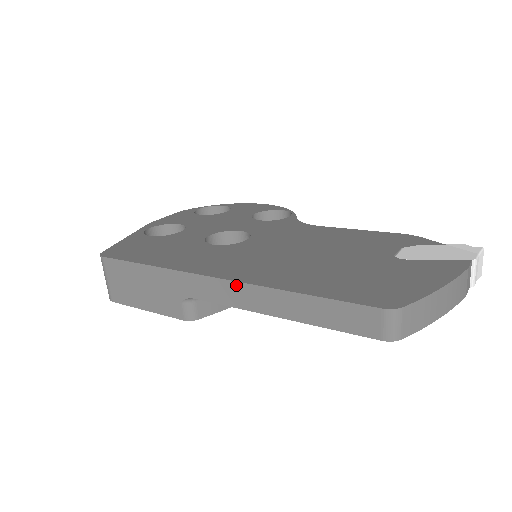
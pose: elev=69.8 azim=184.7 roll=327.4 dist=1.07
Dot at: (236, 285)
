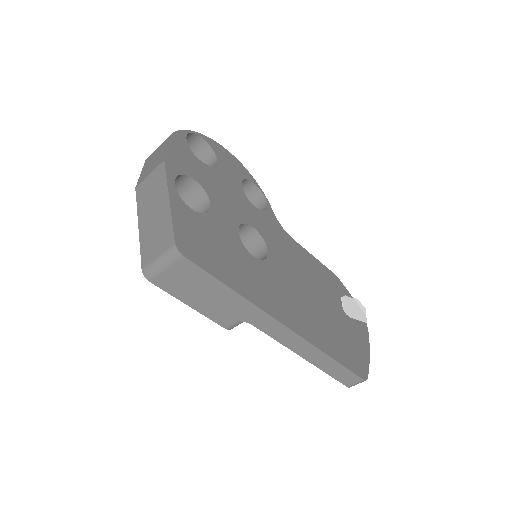
Dot at: (298, 338)
